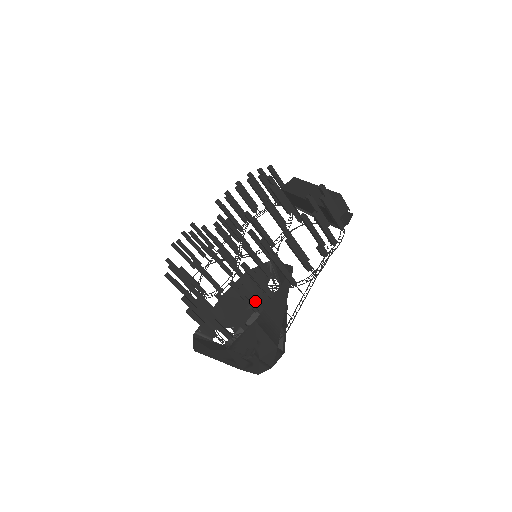
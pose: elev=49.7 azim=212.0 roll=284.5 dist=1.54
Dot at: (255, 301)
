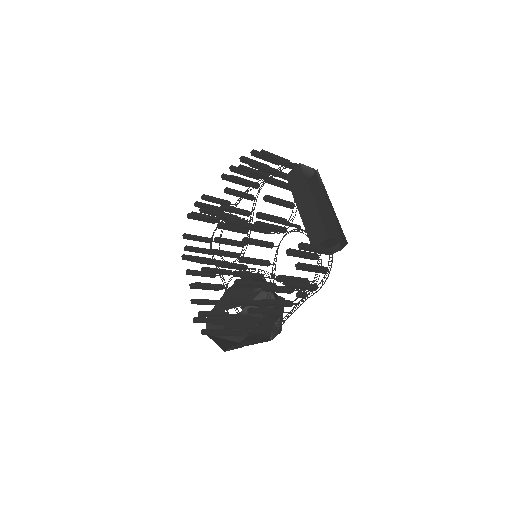
Dot at: (242, 328)
